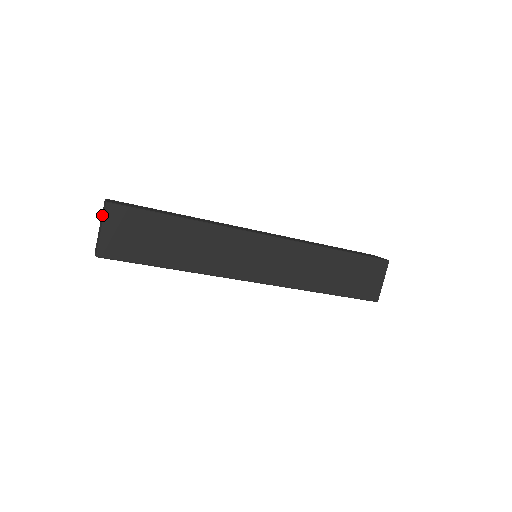
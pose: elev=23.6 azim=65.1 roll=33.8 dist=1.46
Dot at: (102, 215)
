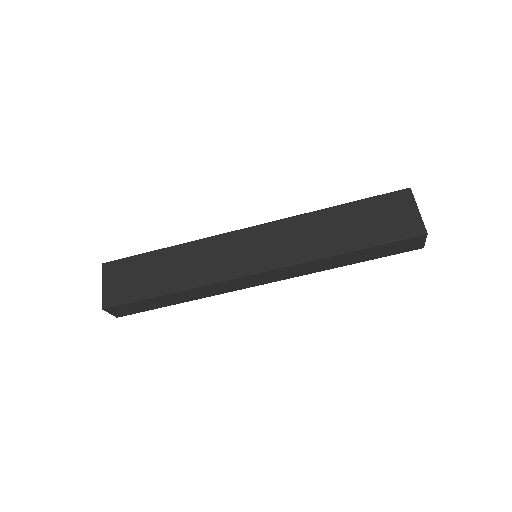
Dot at: occluded
